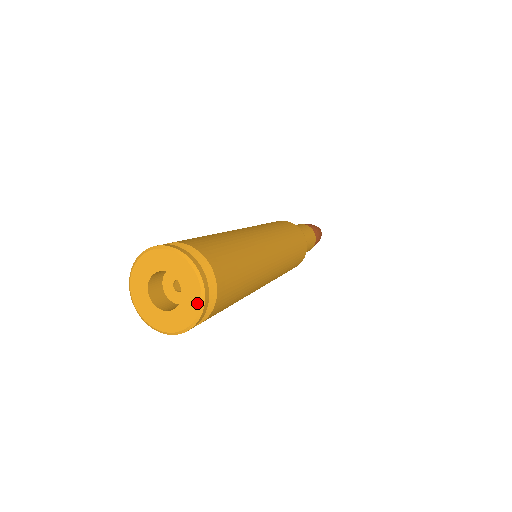
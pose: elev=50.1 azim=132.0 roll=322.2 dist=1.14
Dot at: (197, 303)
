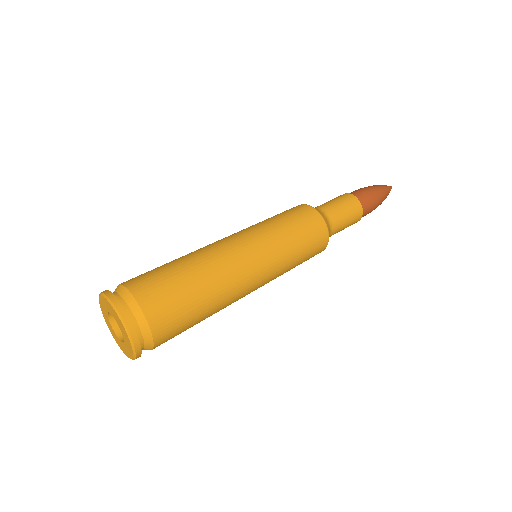
Dot at: (125, 331)
